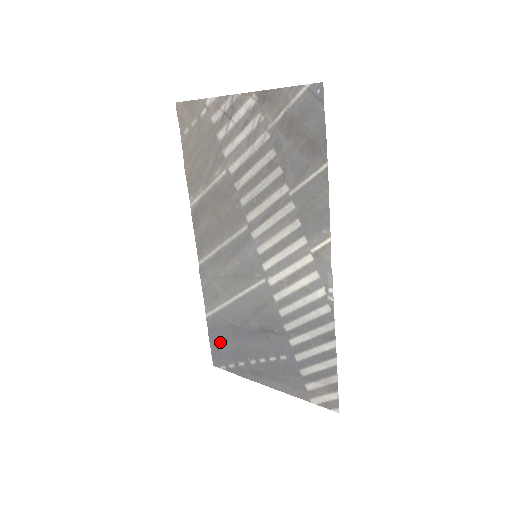
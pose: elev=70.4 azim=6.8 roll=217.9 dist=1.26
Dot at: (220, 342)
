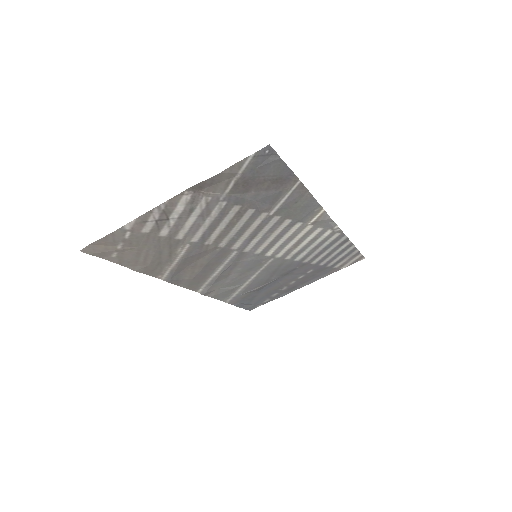
Dot at: (249, 301)
